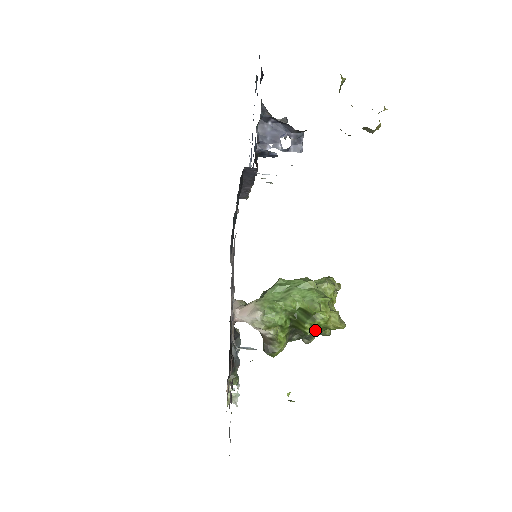
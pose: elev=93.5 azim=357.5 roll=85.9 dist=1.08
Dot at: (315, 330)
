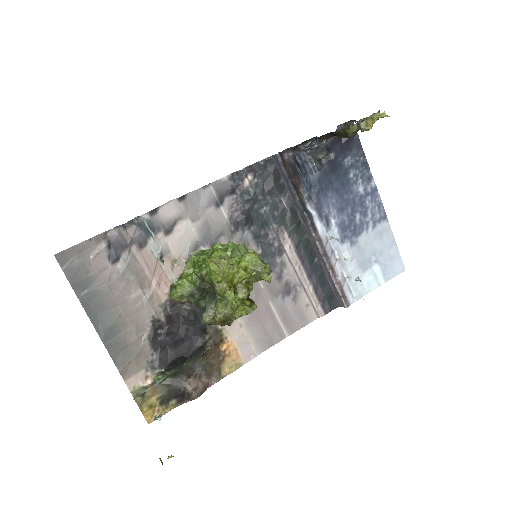
Dot at: (200, 269)
